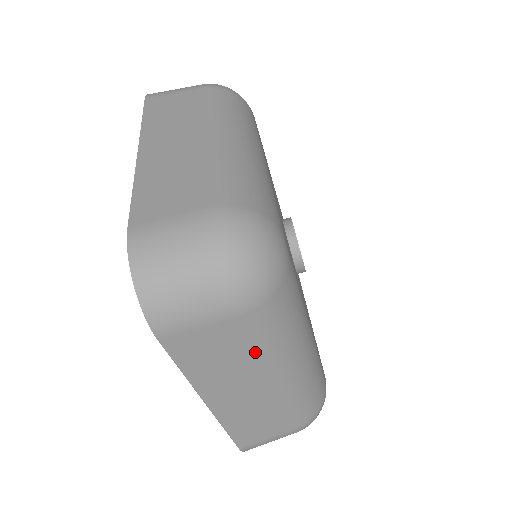
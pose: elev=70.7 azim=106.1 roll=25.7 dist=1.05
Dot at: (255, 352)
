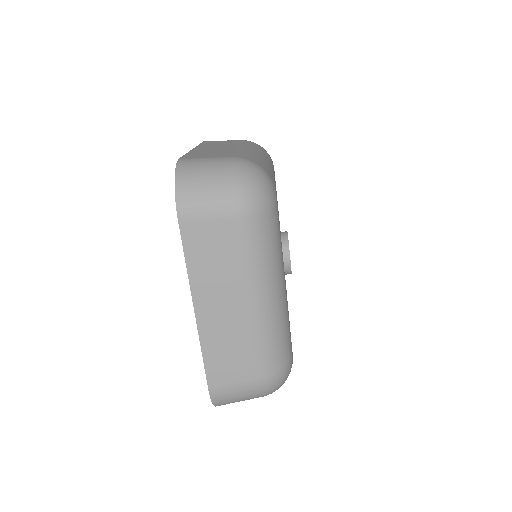
Dot at: (241, 261)
